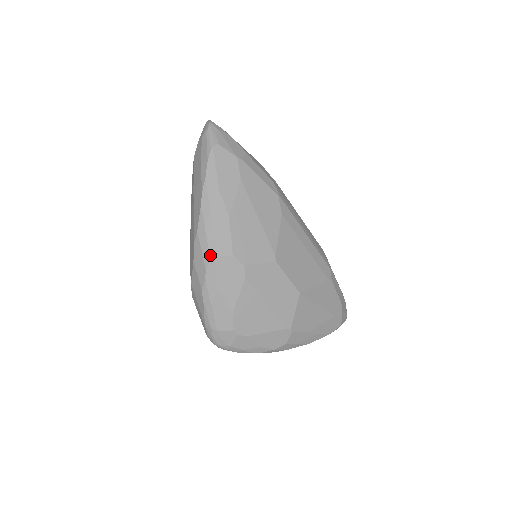
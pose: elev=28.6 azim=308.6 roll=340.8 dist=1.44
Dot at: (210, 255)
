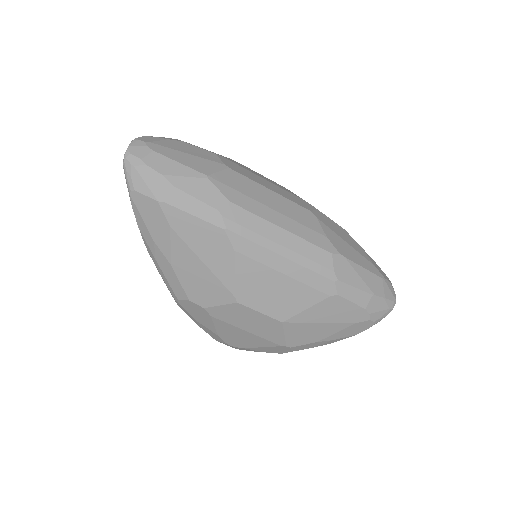
Dot at: (173, 296)
